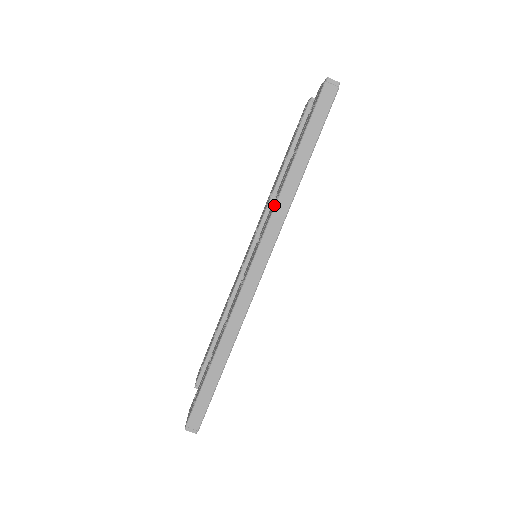
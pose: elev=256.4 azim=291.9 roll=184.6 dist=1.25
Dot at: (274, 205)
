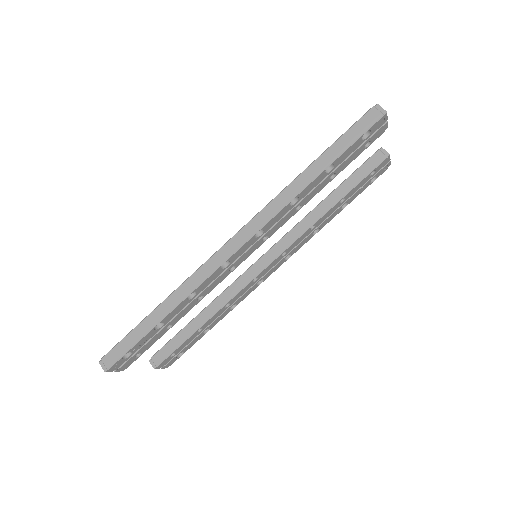
Dot at: (277, 195)
